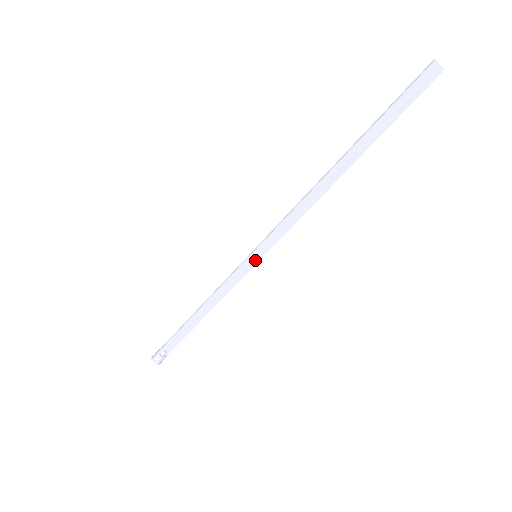
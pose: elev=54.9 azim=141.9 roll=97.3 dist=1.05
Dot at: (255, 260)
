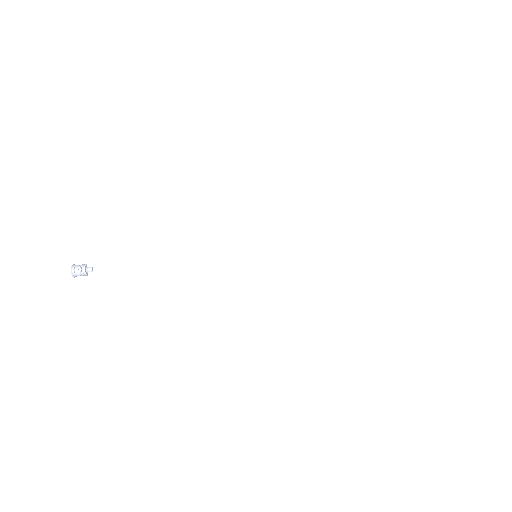
Dot at: (252, 258)
